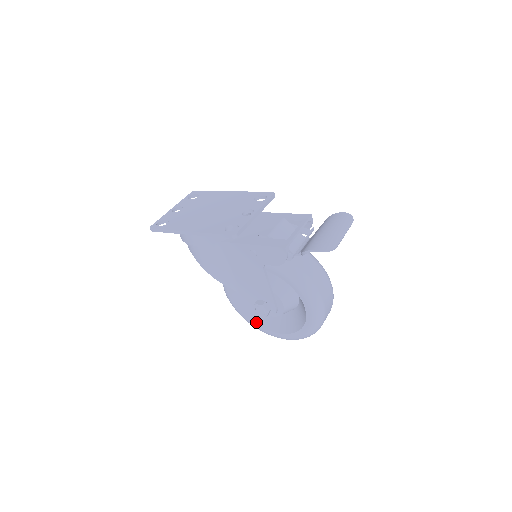
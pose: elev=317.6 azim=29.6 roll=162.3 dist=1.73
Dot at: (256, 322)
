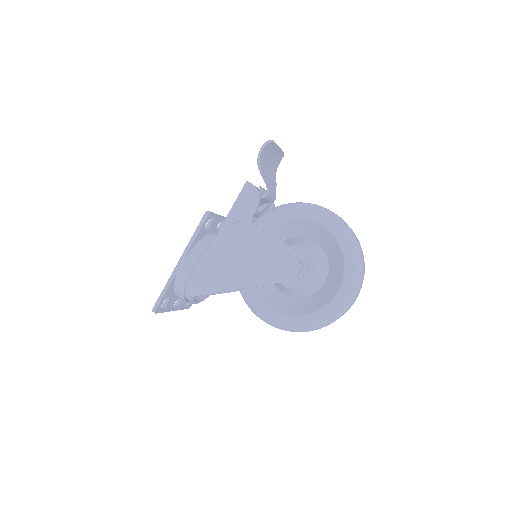
Dot at: (314, 311)
